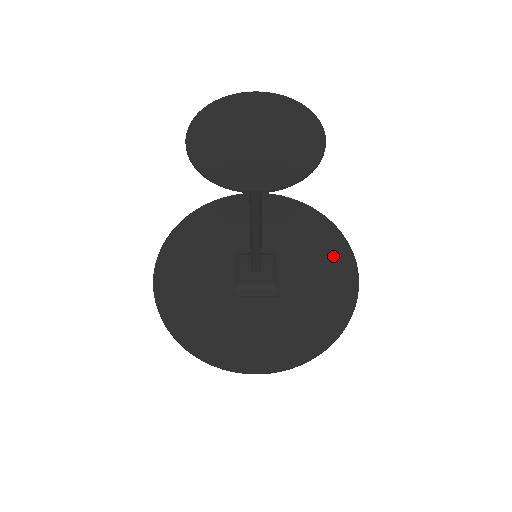
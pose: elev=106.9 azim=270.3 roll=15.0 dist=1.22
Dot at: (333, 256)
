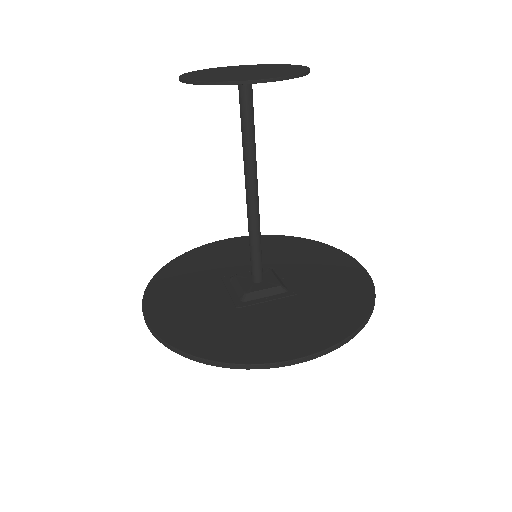
Dot at: (329, 259)
